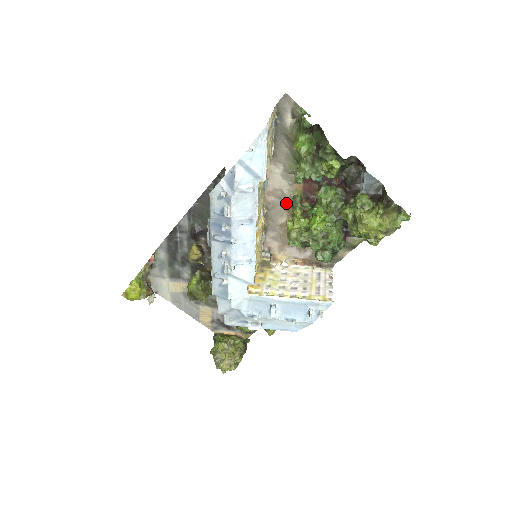
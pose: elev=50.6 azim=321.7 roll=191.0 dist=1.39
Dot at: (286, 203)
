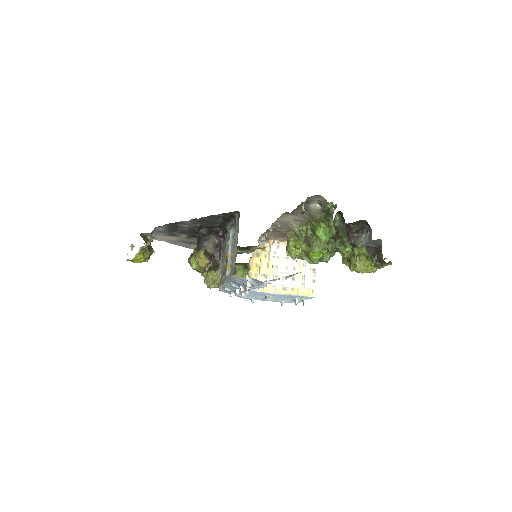
Dot at: (291, 229)
